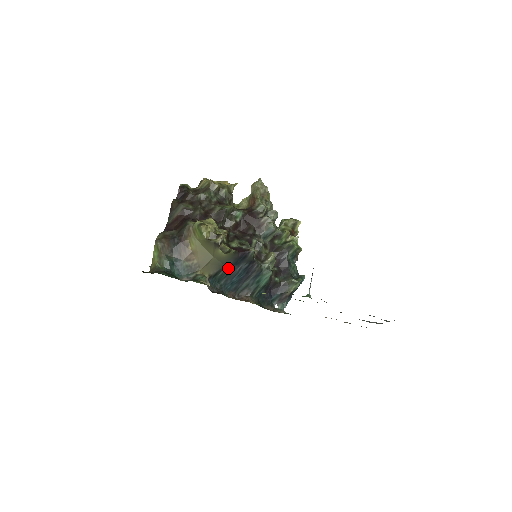
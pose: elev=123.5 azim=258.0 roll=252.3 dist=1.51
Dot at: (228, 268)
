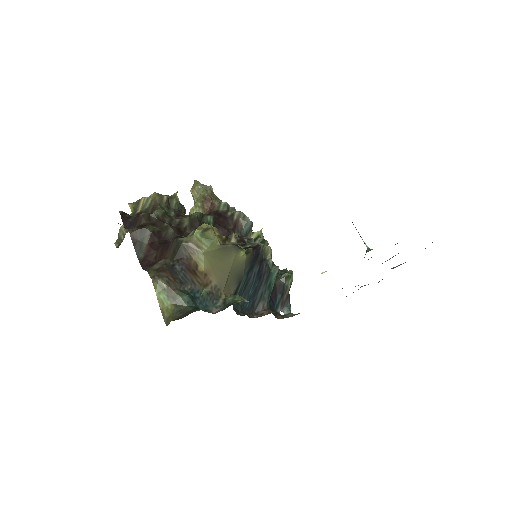
Dot at: (245, 278)
